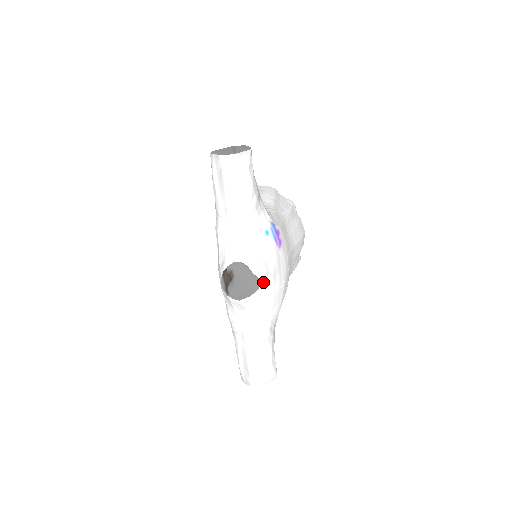
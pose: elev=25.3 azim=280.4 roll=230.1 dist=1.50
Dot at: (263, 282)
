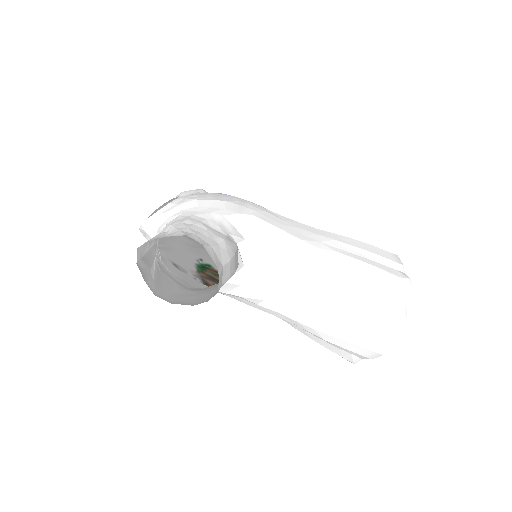
Dot at: (179, 199)
